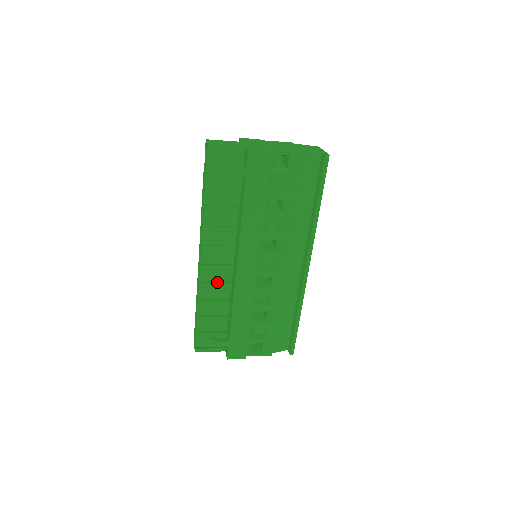
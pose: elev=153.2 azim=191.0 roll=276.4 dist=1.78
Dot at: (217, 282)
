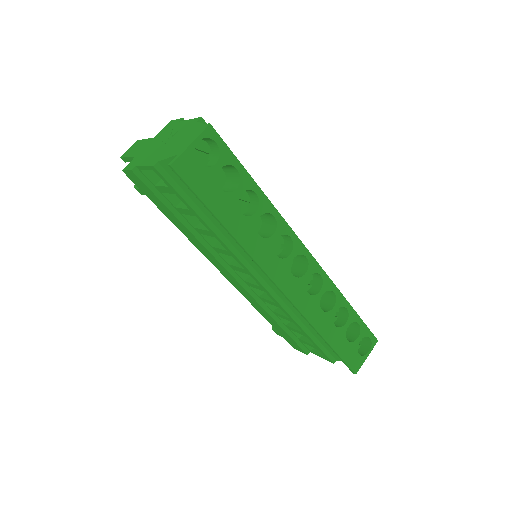
Dot at: occluded
